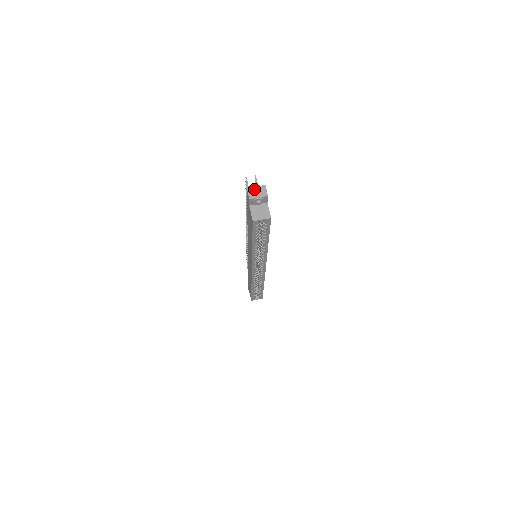
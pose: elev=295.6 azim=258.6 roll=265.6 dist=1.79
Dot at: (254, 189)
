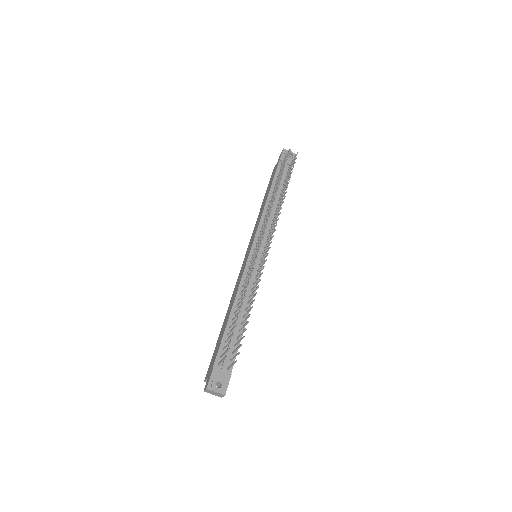
Dot at: (213, 392)
